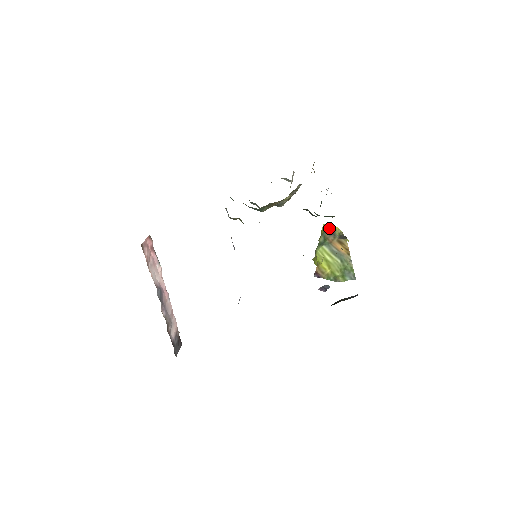
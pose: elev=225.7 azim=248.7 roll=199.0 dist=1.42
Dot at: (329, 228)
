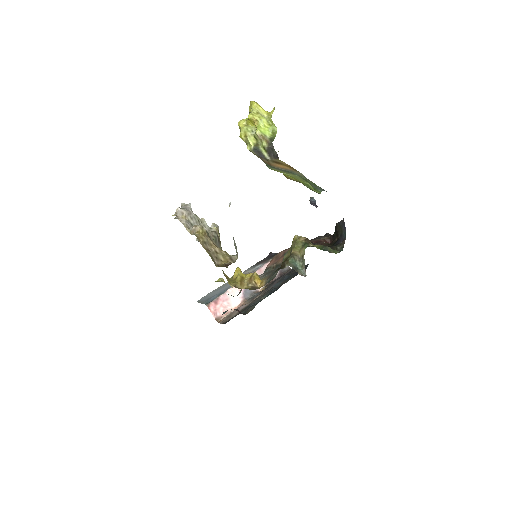
Dot at: (251, 151)
